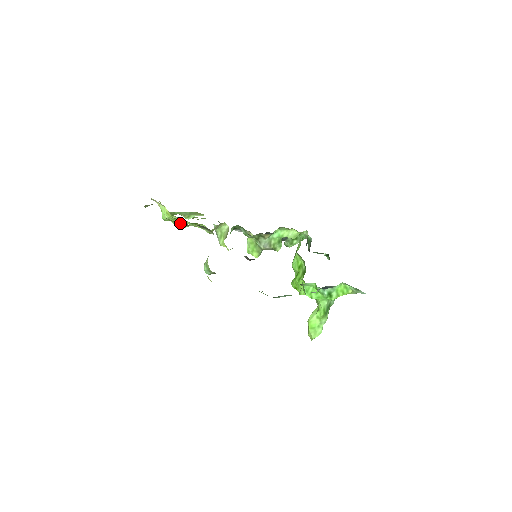
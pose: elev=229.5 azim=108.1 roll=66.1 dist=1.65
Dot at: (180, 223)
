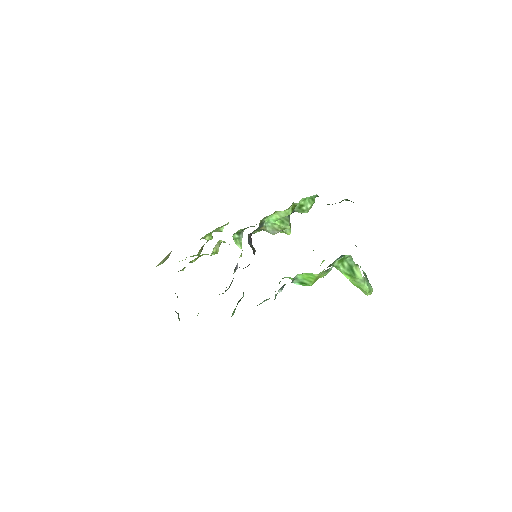
Dot at: occluded
